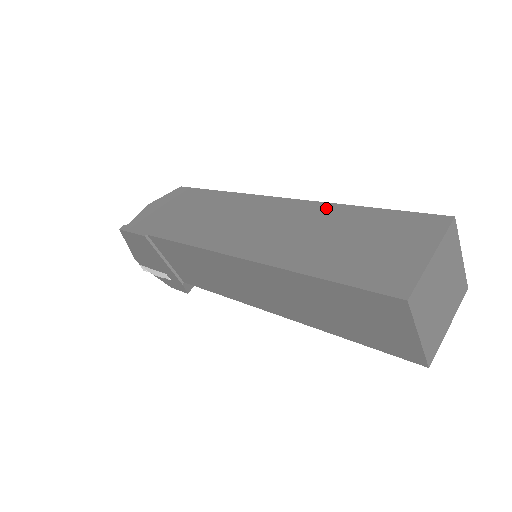
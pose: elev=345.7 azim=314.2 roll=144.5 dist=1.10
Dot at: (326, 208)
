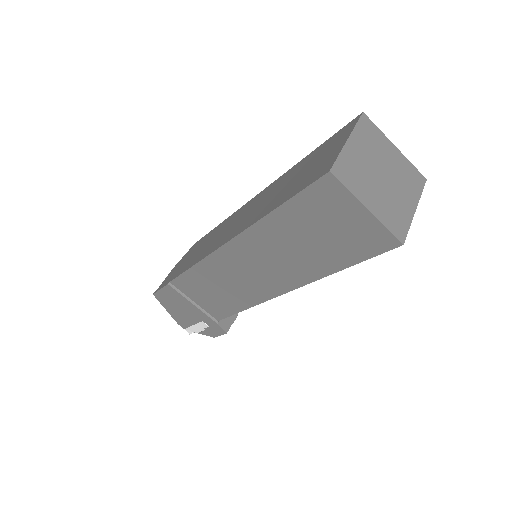
Dot at: (282, 176)
